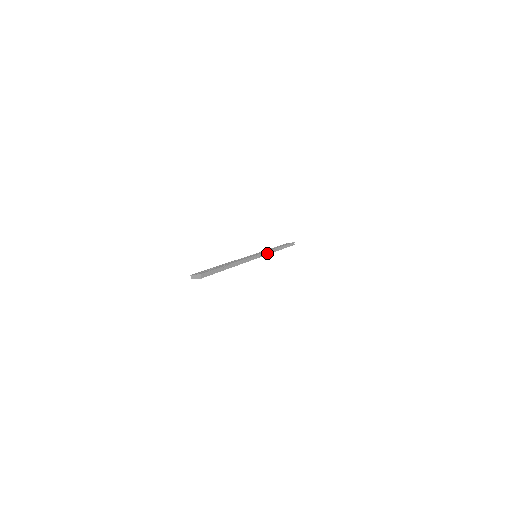
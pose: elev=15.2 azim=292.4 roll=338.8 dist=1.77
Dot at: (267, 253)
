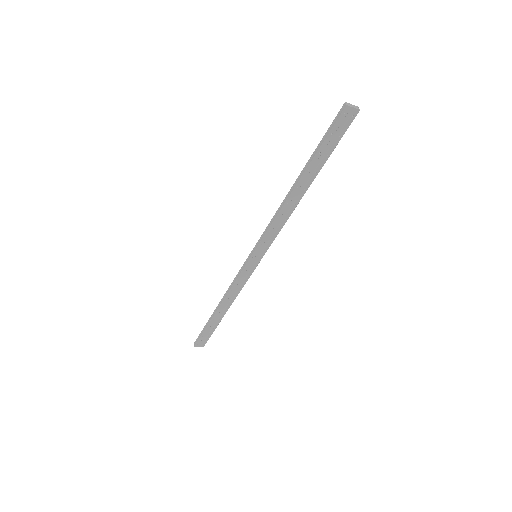
Dot at: (248, 276)
